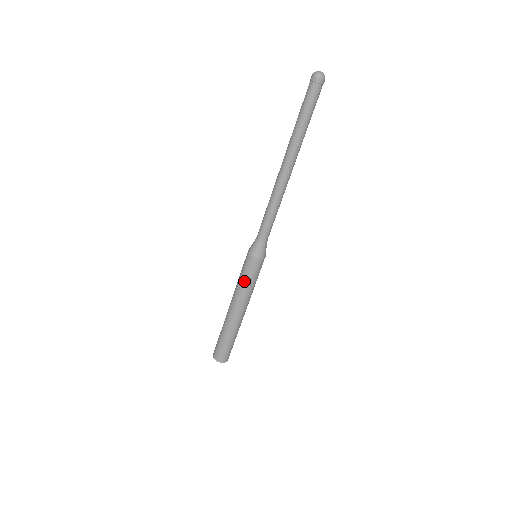
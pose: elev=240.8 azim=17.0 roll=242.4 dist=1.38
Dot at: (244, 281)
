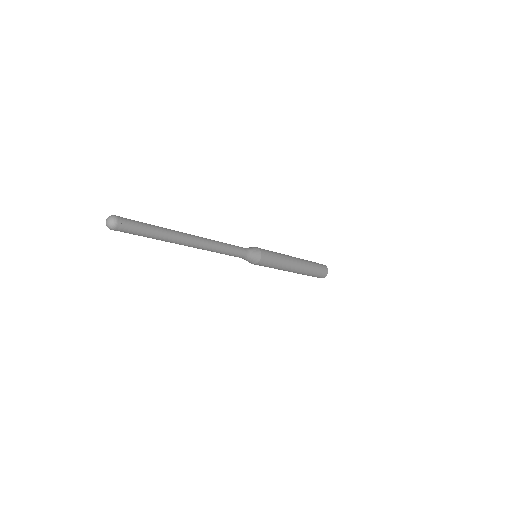
Dot at: occluded
